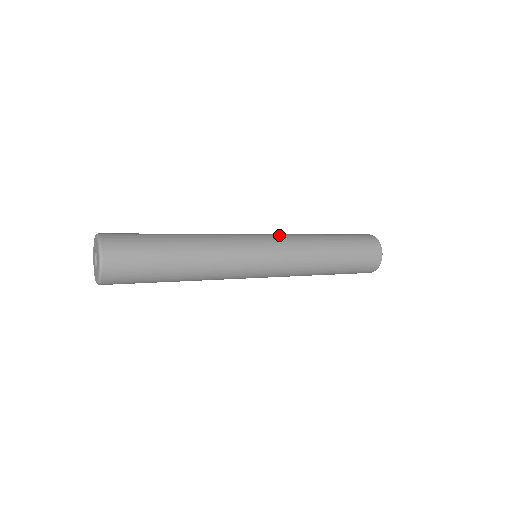
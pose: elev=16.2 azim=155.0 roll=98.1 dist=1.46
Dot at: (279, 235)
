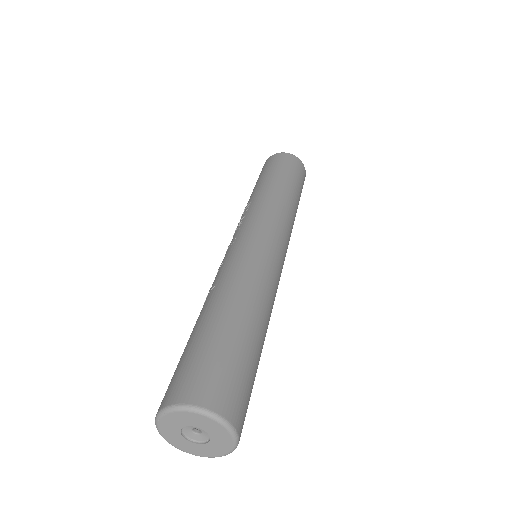
Dot at: (278, 223)
